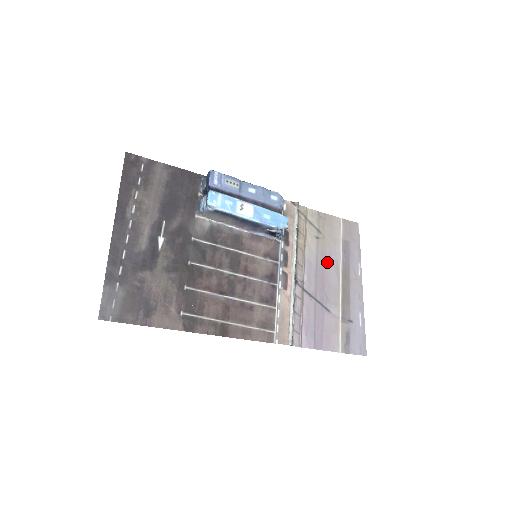
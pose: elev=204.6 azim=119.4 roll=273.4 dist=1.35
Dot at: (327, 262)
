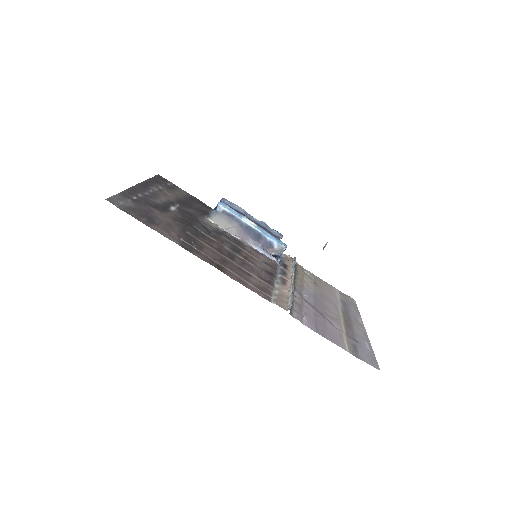
Dot at: (326, 299)
